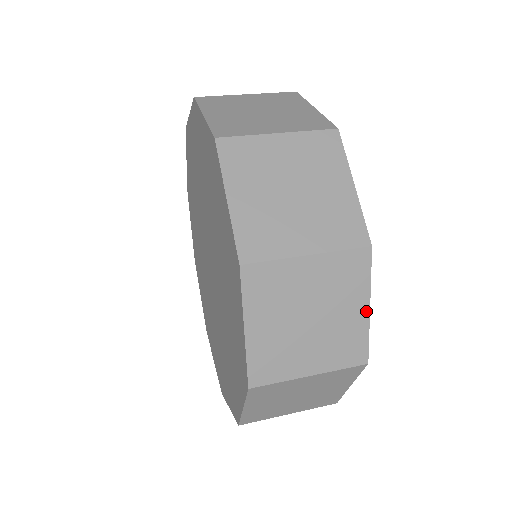
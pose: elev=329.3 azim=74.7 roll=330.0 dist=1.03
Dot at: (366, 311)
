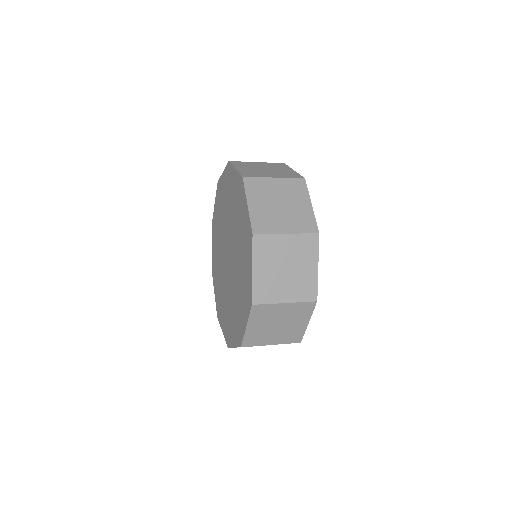
Dot at: (310, 206)
